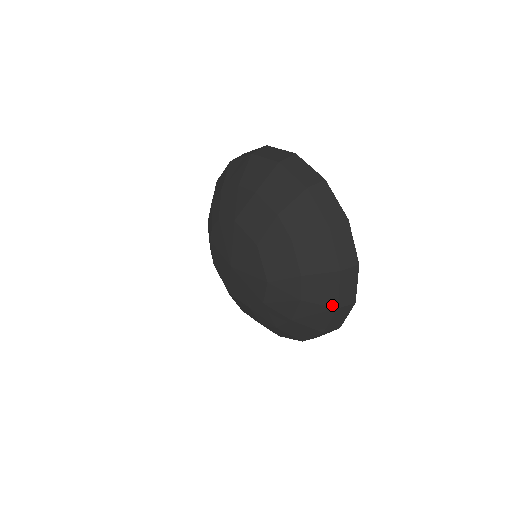
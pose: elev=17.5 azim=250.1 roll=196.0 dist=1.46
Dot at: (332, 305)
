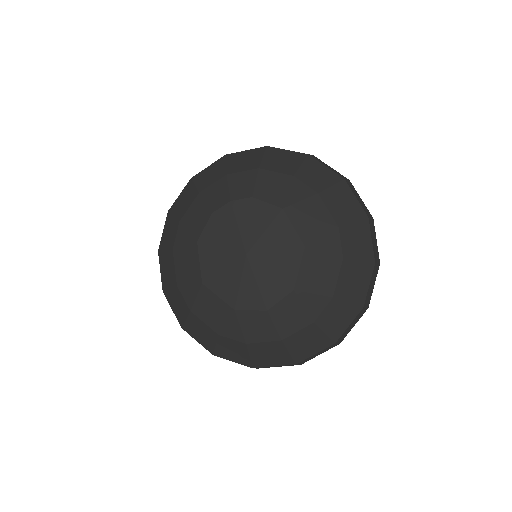
Dot at: (334, 338)
